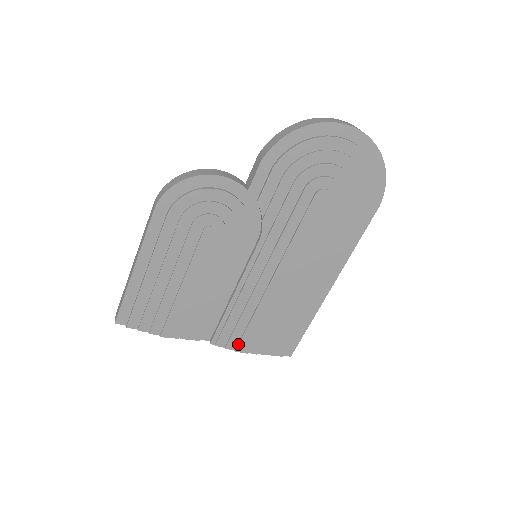
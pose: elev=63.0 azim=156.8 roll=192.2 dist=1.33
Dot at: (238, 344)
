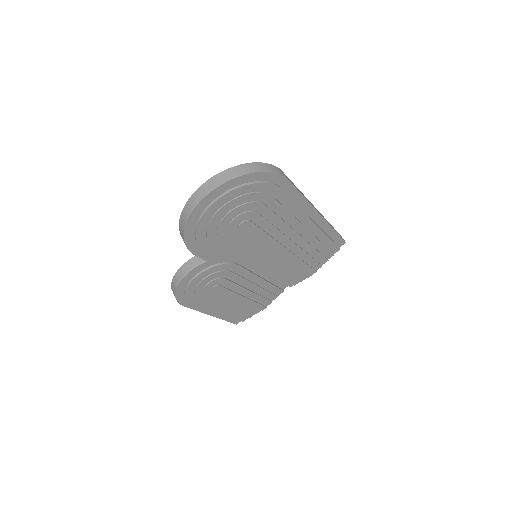
Dot at: (305, 276)
